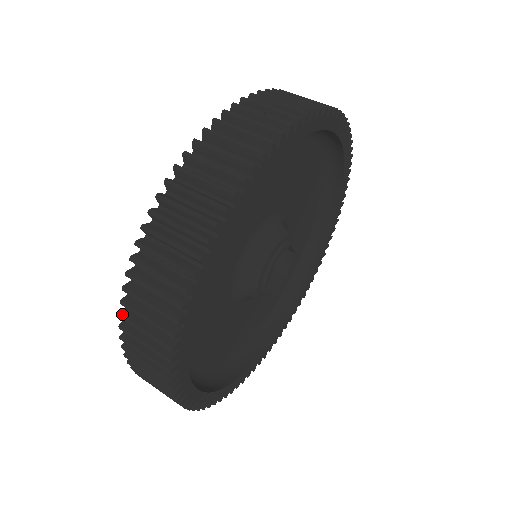
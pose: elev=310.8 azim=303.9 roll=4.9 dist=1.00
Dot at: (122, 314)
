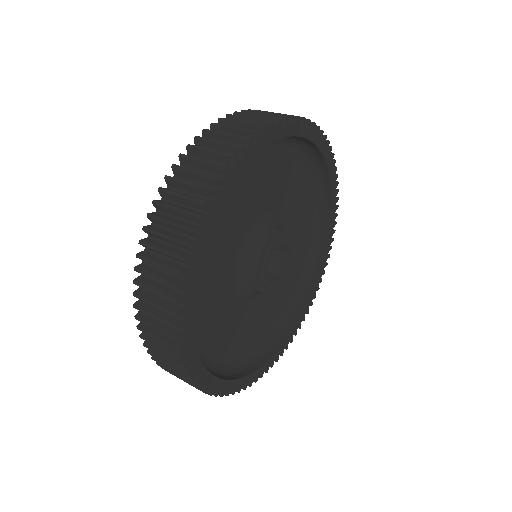
Dot at: (137, 267)
